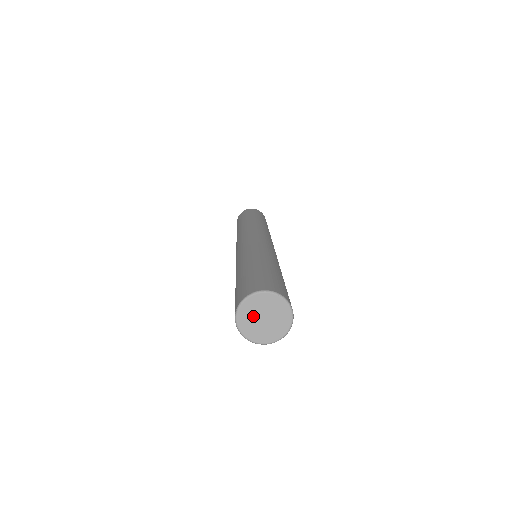
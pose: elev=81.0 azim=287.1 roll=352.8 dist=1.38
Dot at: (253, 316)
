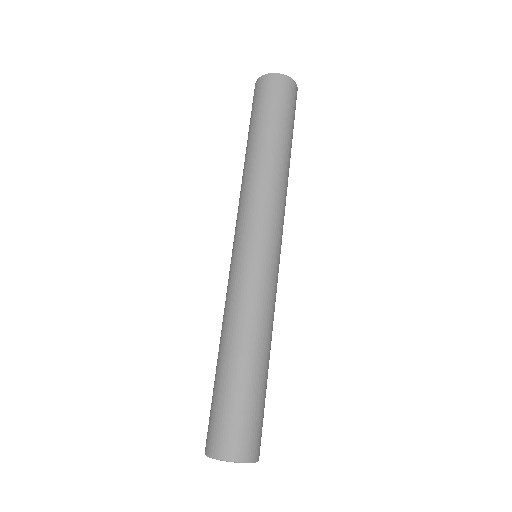
Dot at: occluded
